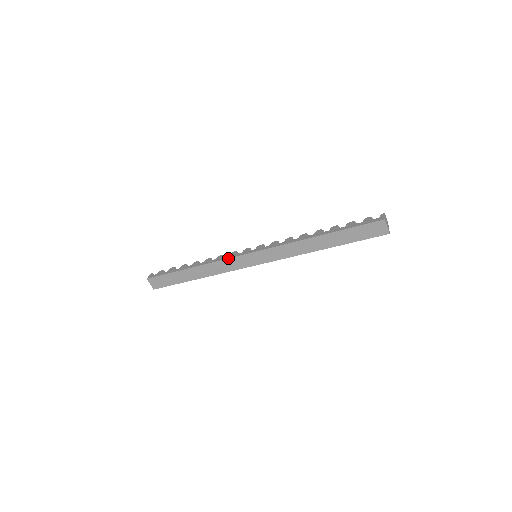
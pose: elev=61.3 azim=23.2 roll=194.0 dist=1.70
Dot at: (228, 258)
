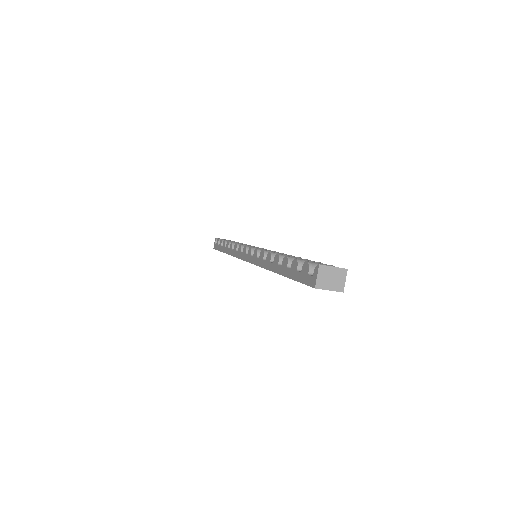
Dot at: occluded
